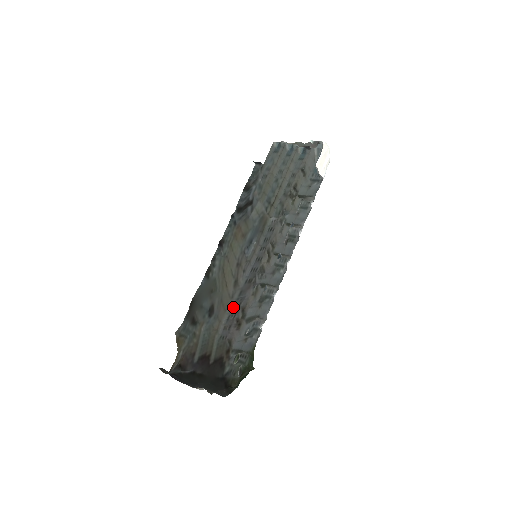
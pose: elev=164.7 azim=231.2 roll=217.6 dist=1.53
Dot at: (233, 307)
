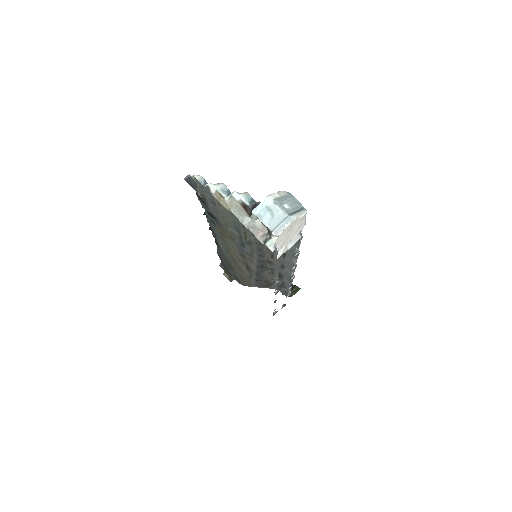
Dot at: (256, 282)
